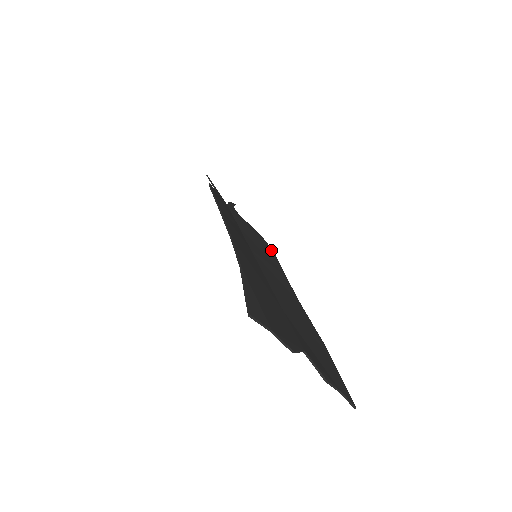
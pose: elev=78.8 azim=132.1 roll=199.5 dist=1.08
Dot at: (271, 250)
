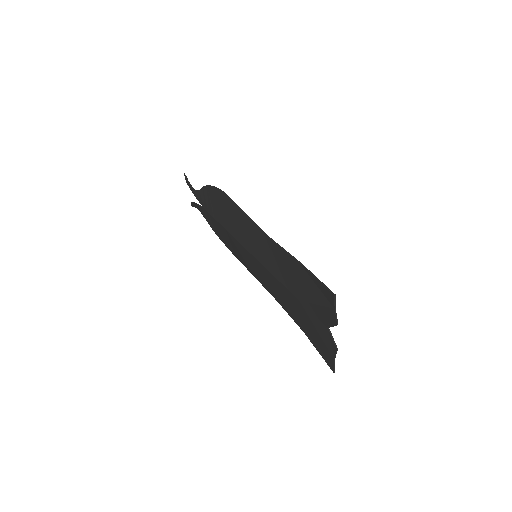
Dot at: (235, 254)
